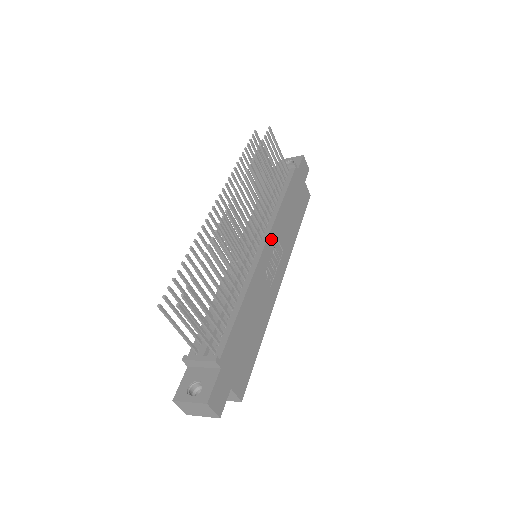
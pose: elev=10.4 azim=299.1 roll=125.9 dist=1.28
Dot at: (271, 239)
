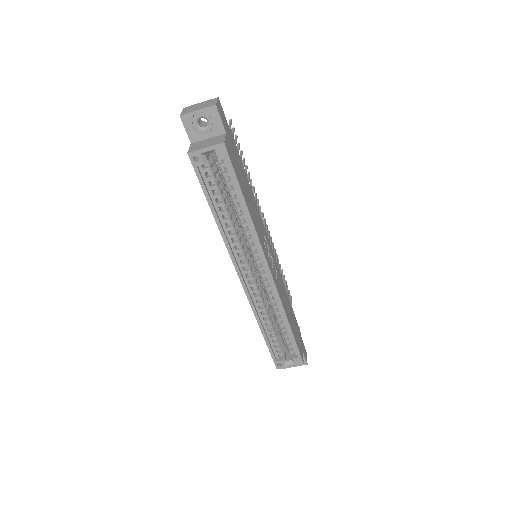
Dot at: (274, 259)
